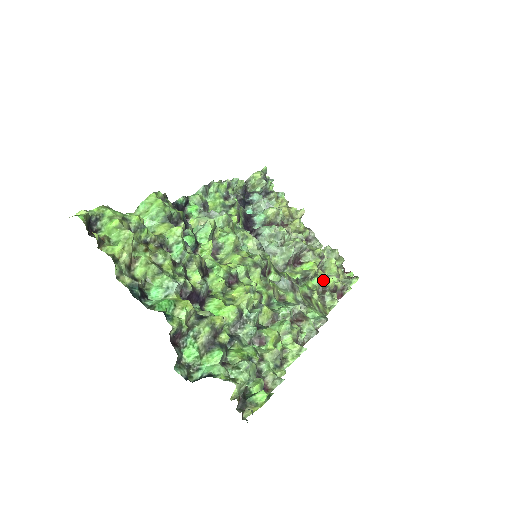
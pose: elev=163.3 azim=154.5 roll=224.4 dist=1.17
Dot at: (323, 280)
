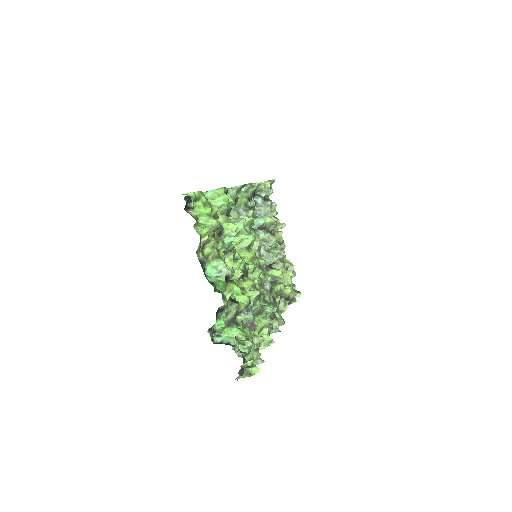
Dot at: (283, 288)
